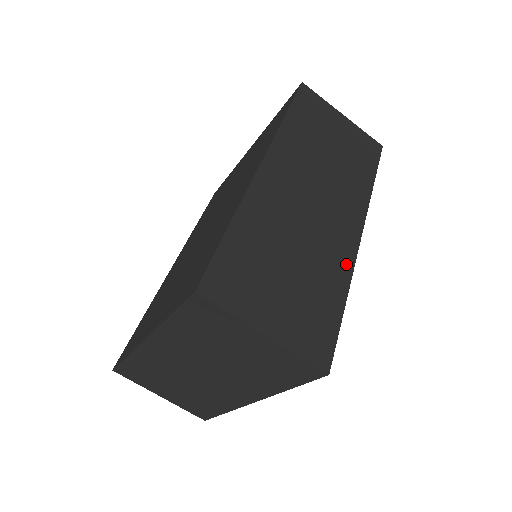
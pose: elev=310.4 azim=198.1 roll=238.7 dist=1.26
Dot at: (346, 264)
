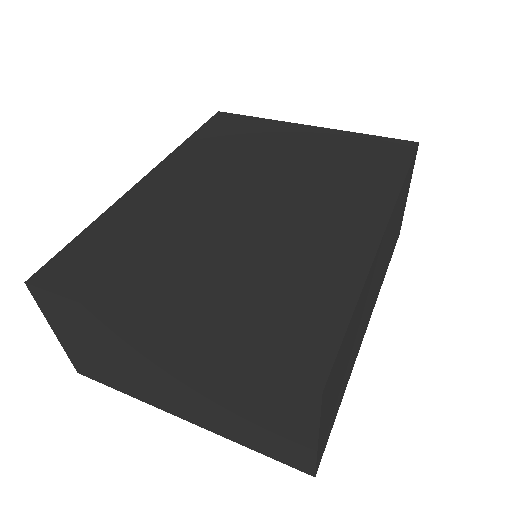
Dot at: occluded
